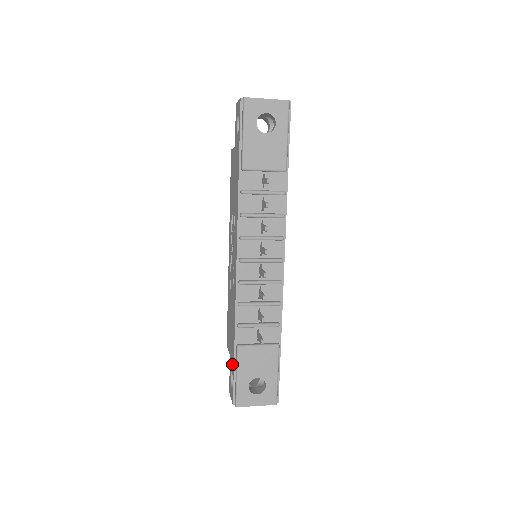
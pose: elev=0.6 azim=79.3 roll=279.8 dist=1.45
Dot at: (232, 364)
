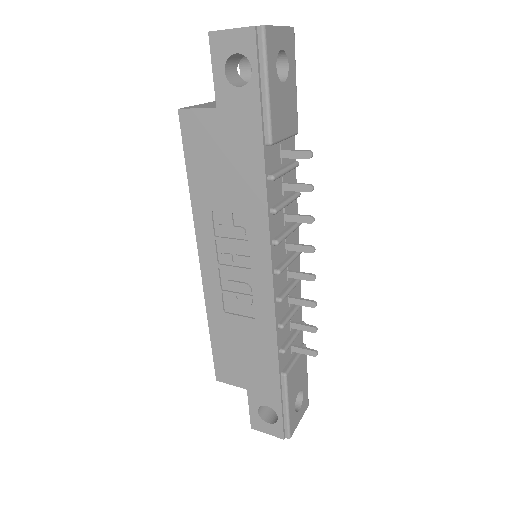
Dot at: (269, 398)
